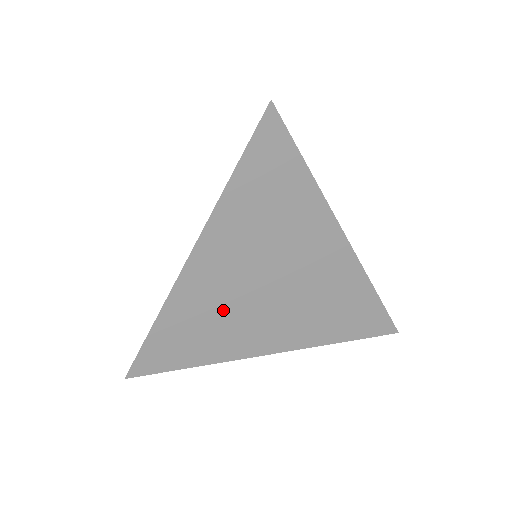
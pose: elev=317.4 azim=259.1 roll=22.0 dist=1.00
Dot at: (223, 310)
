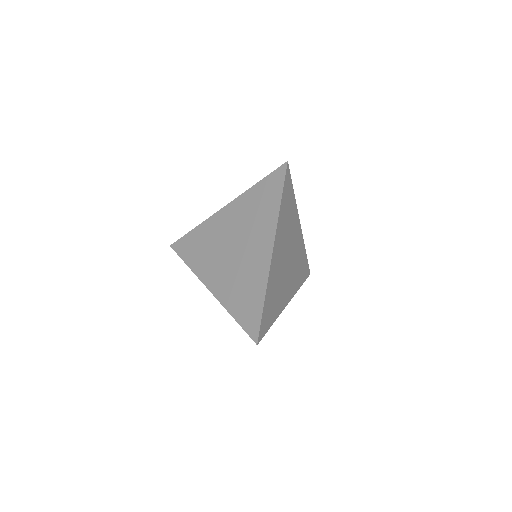
Dot at: (279, 280)
